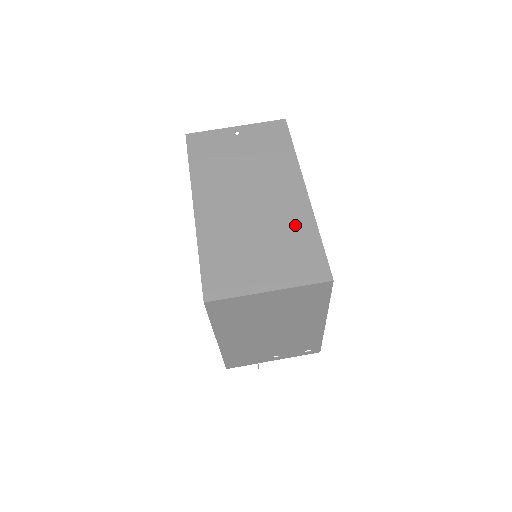
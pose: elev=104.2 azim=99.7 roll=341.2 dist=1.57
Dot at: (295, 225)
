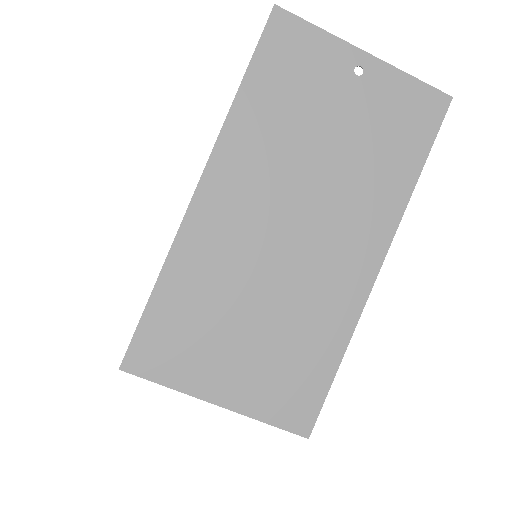
Dot at: (321, 321)
